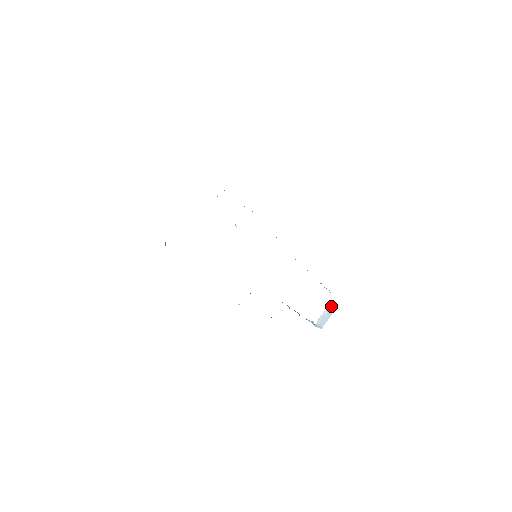
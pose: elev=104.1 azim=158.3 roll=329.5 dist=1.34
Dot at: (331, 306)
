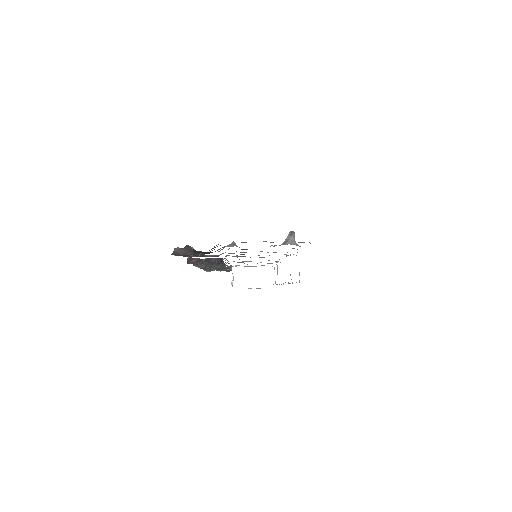
Dot at: occluded
